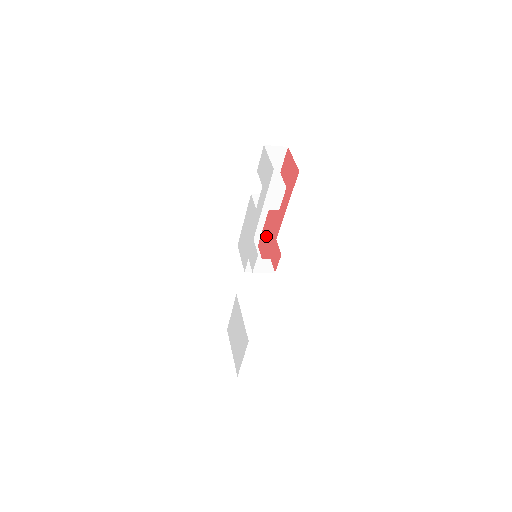
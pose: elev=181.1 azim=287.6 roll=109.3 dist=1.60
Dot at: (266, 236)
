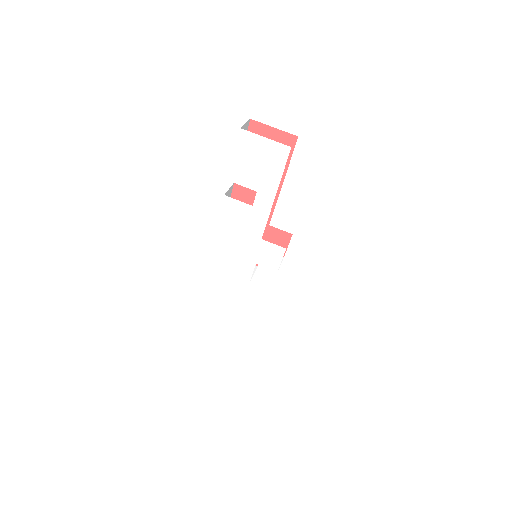
Dot at: occluded
